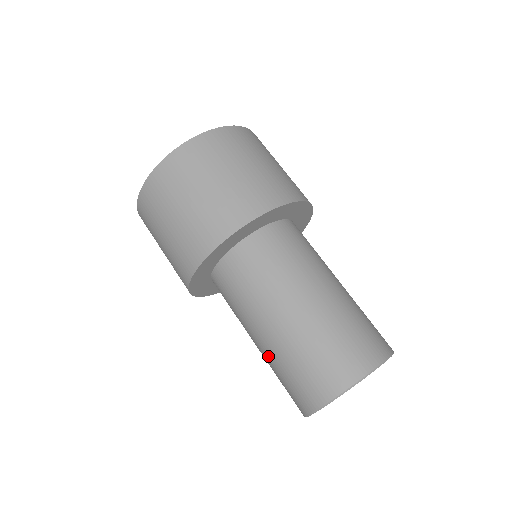
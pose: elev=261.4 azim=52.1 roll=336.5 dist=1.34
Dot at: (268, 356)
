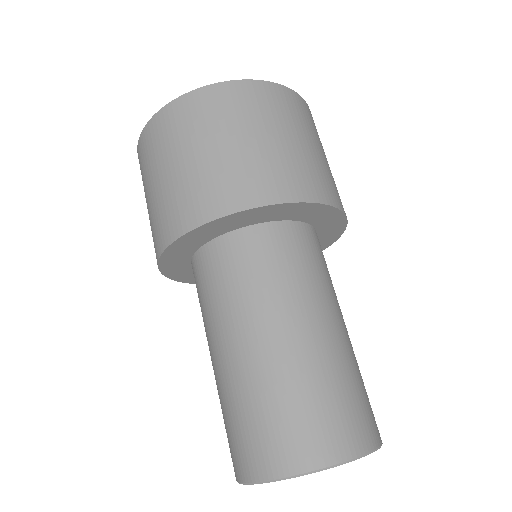
Dot at: (223, 383)
